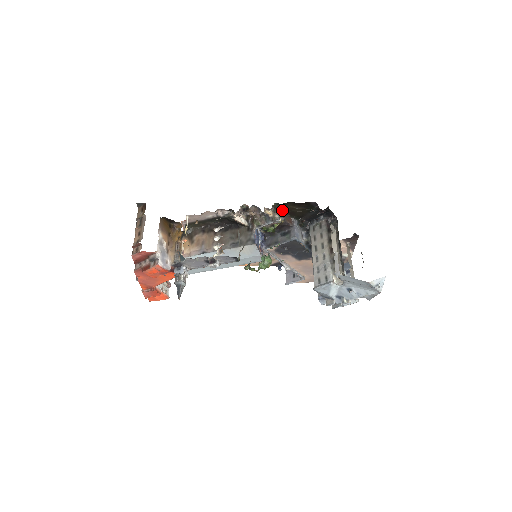
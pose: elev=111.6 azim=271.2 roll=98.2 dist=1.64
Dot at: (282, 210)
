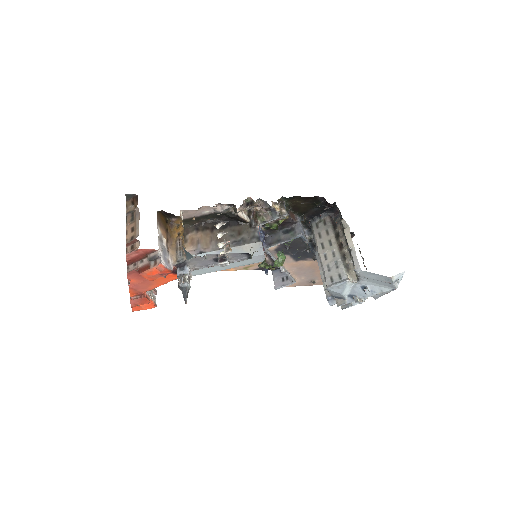
Dot at: (287, 205)
